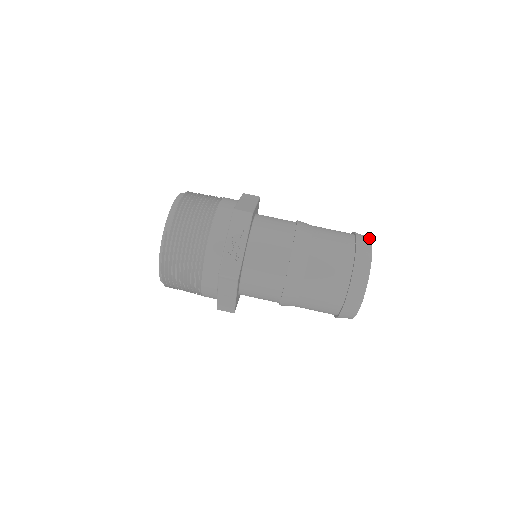
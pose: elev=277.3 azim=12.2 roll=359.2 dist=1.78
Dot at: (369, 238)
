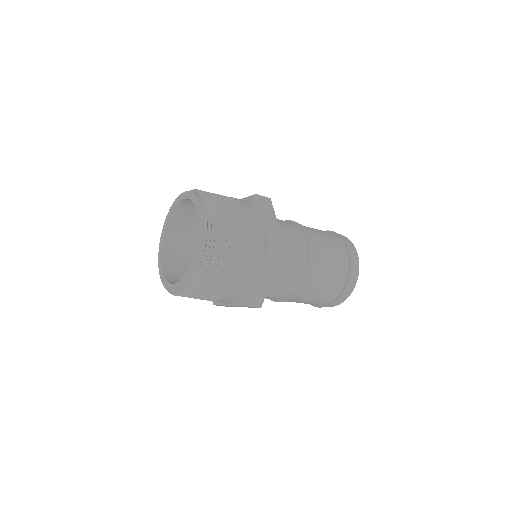
Dot at: occluded
